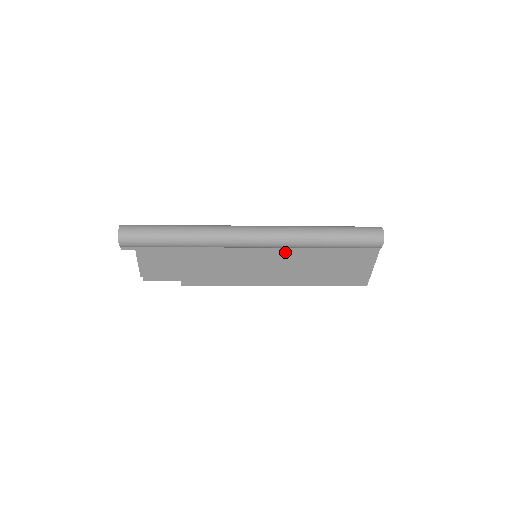
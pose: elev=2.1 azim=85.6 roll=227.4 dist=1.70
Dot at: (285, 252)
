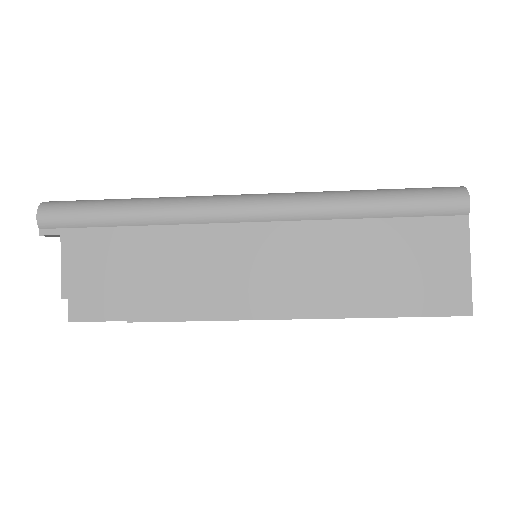
Dot at: (302, 231)
